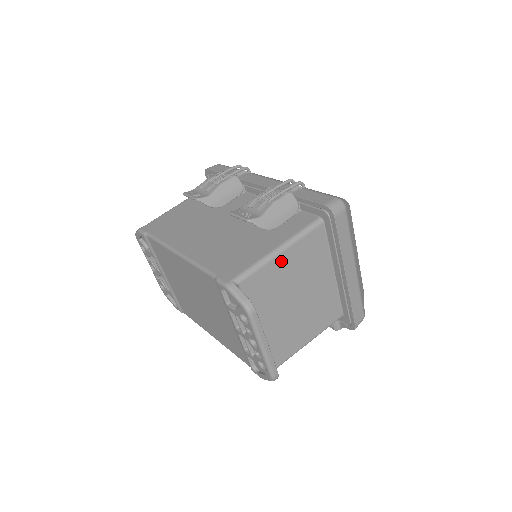
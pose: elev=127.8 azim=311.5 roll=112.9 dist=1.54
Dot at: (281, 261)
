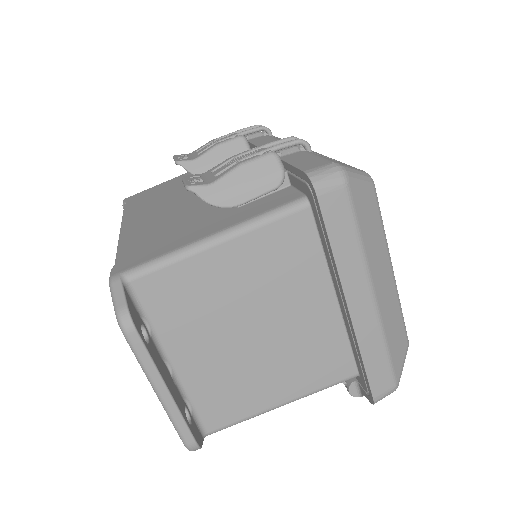
Dot at: (217, 258)
